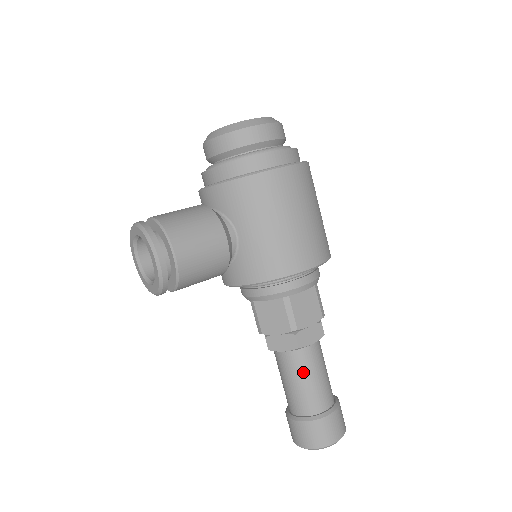
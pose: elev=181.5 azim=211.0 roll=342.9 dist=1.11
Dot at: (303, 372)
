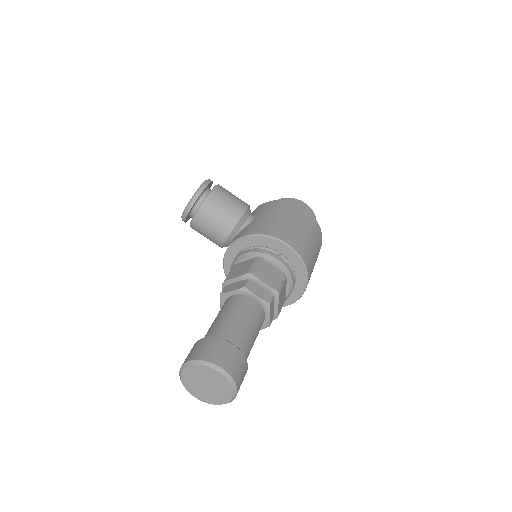
Dot at: (235, 309)
